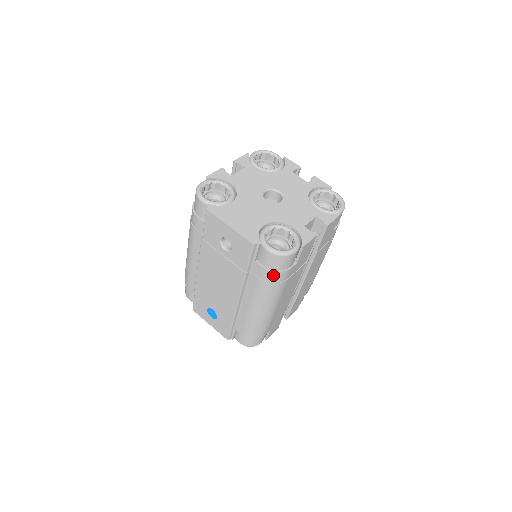
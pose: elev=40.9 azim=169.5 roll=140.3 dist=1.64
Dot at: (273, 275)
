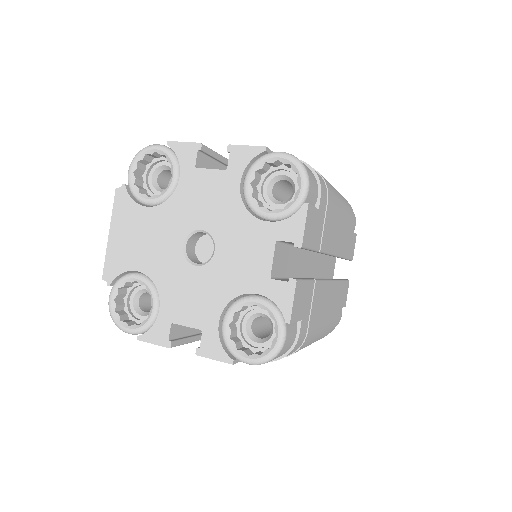
Dot at: occluded
